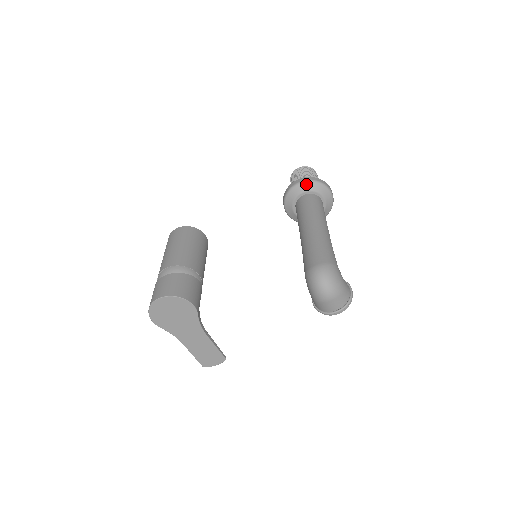
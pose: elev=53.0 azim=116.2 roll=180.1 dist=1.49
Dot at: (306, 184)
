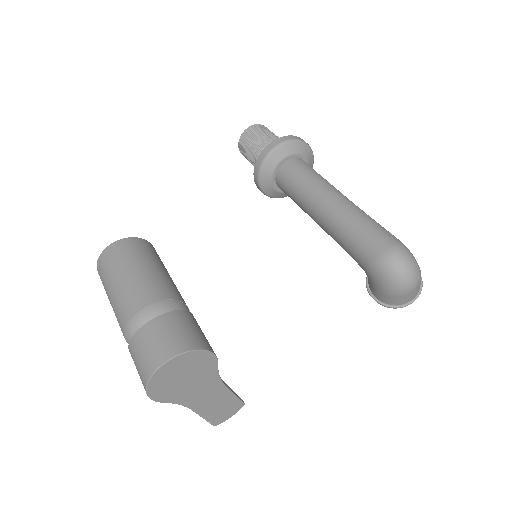
Dot at: (287, 146)
